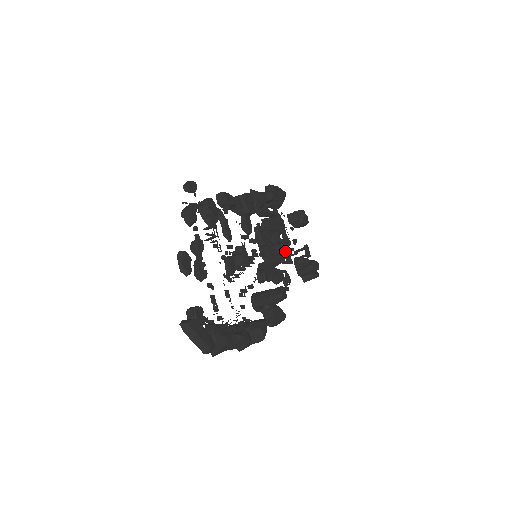
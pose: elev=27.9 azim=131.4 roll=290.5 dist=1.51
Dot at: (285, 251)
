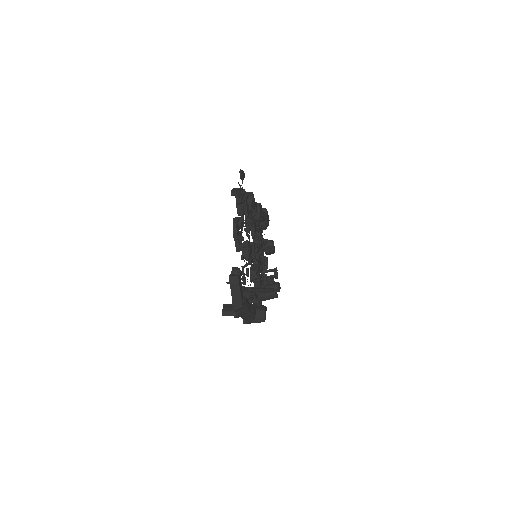
Dot at: occluded
